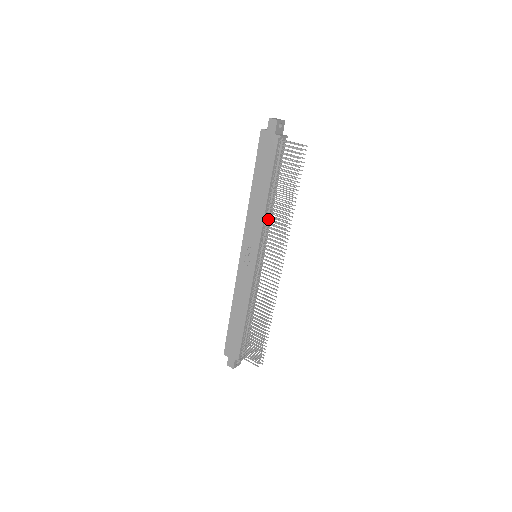
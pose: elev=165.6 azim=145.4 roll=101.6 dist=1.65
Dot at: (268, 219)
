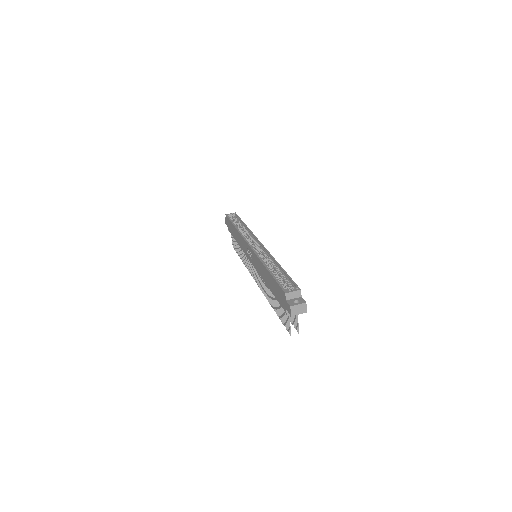
Dot at: occluded
